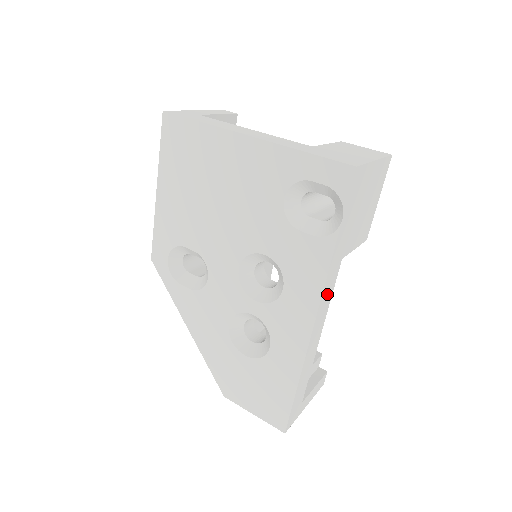
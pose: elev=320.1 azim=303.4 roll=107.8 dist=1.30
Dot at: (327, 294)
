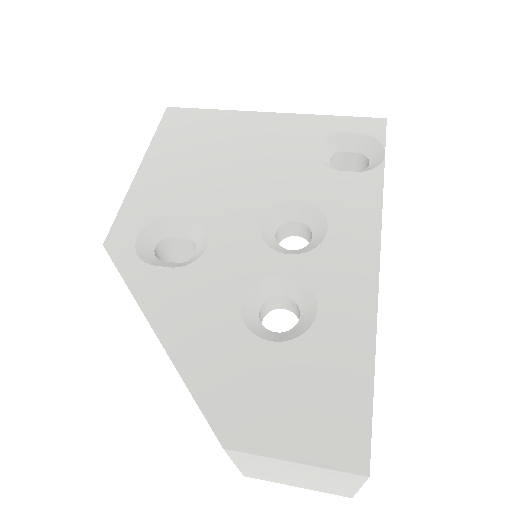
Dot at: occluded
